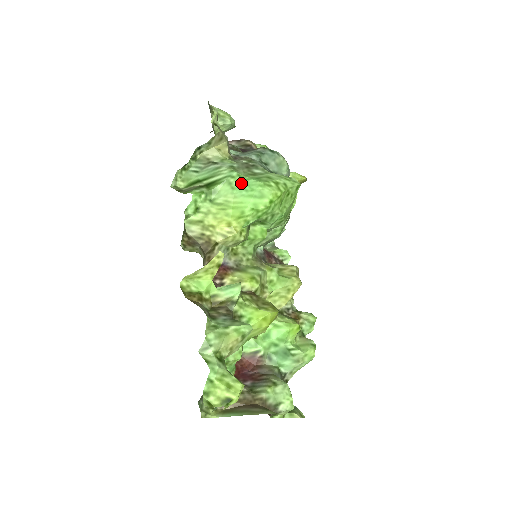
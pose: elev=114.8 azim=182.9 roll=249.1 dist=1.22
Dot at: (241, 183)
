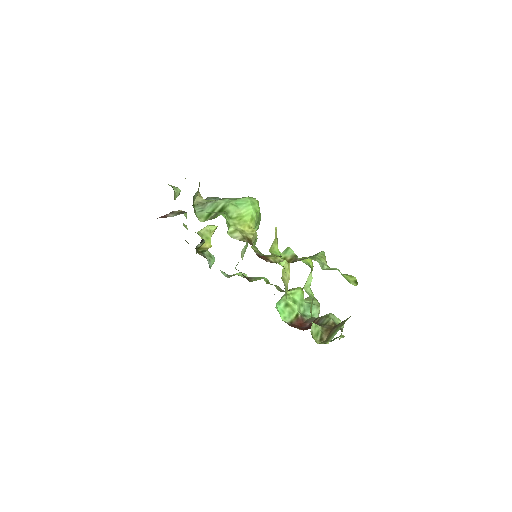
Dot at: (236, 203)
